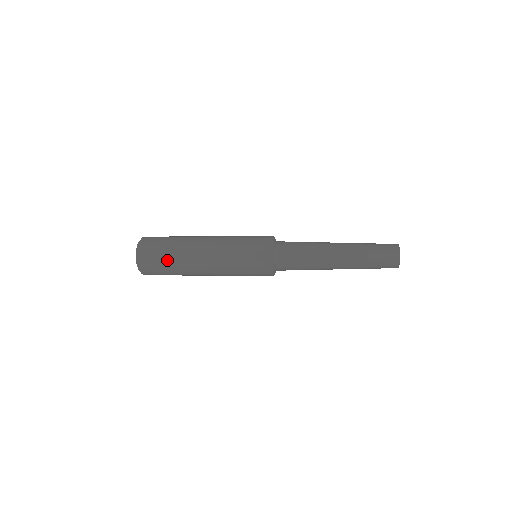
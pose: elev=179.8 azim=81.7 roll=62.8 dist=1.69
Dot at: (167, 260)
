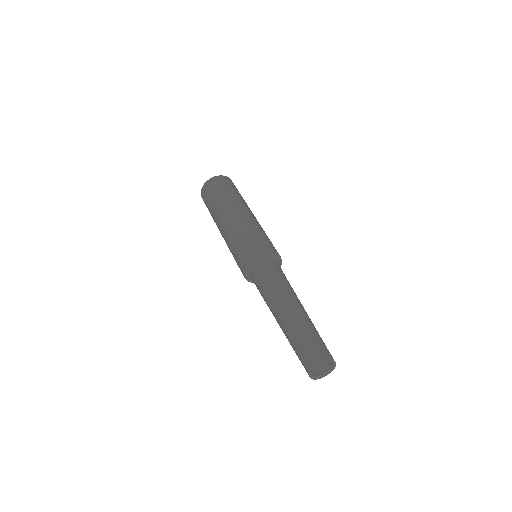
Dot at: occluded
